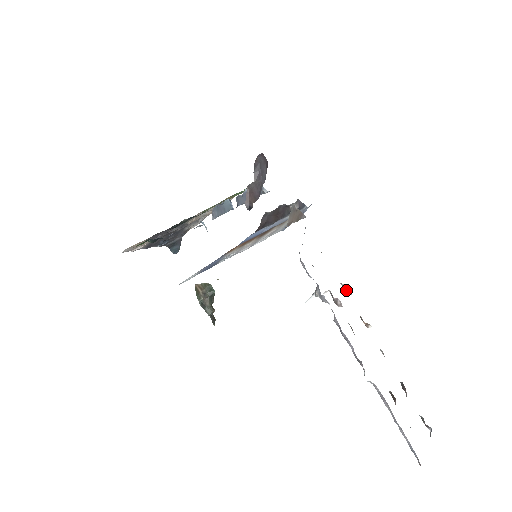
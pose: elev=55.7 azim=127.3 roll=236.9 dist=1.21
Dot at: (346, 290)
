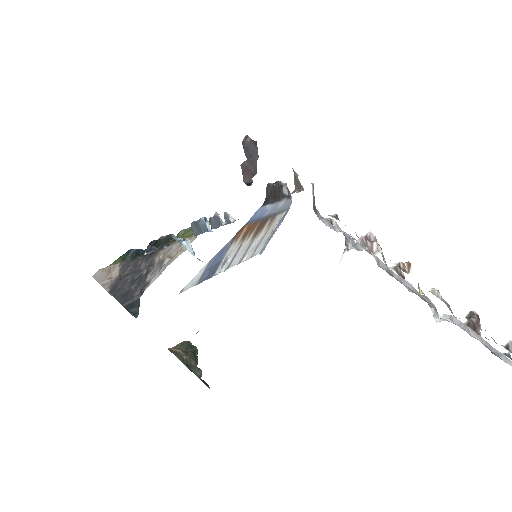
Dot at: (374, 238)
